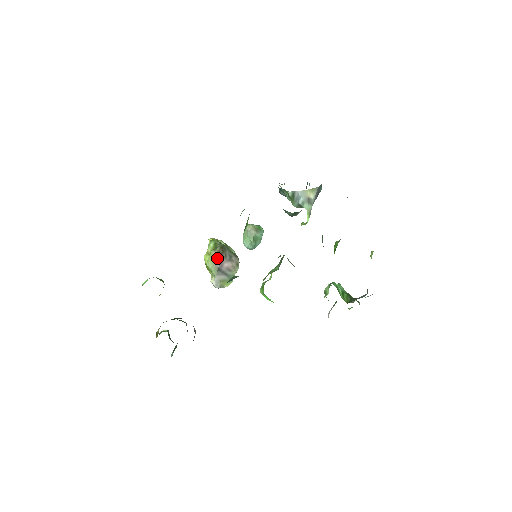
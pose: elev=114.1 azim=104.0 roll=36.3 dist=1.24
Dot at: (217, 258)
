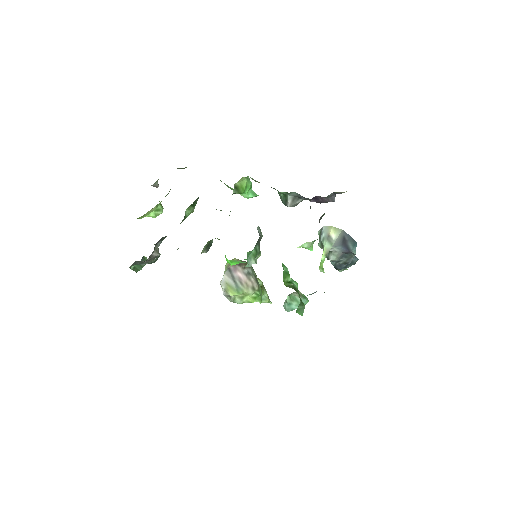
Dot at: occluded
